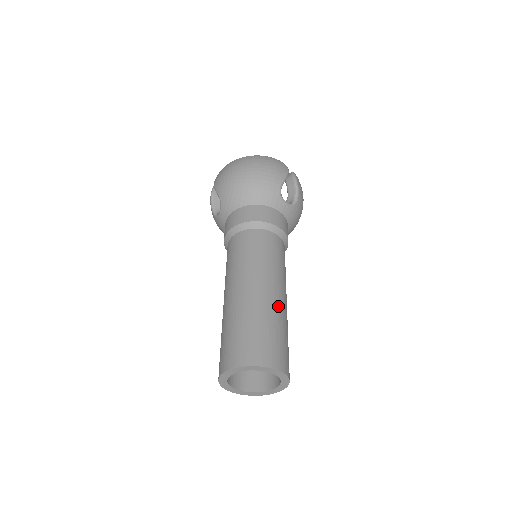
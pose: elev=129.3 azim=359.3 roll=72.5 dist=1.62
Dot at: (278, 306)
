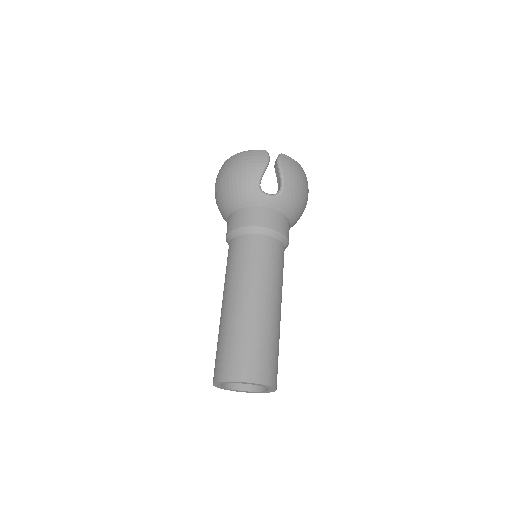
Dot at: (255, 315)
